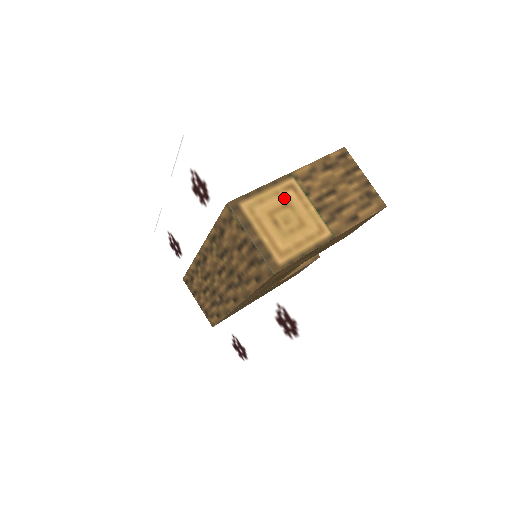
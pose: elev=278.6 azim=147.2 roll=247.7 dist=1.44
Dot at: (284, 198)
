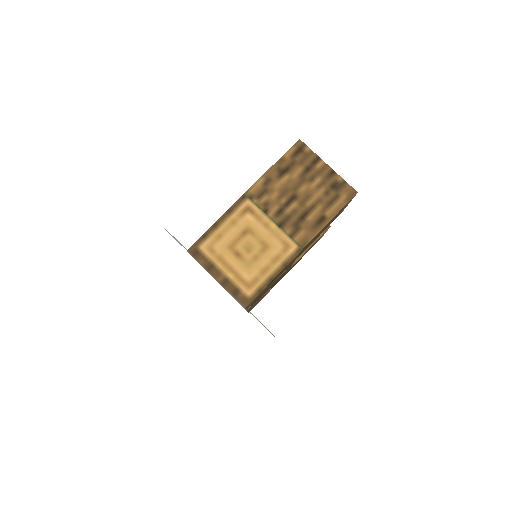
Dot at: (242, 225)
